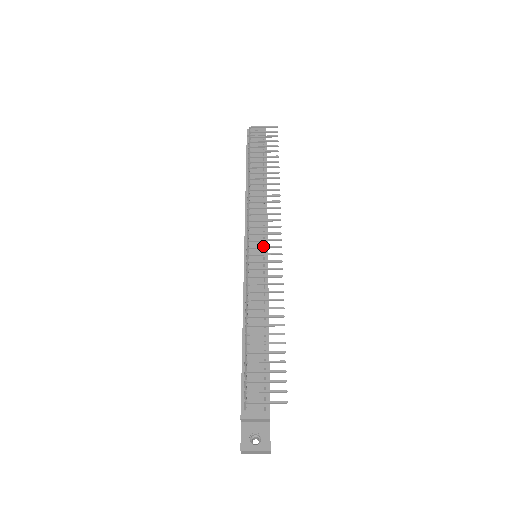
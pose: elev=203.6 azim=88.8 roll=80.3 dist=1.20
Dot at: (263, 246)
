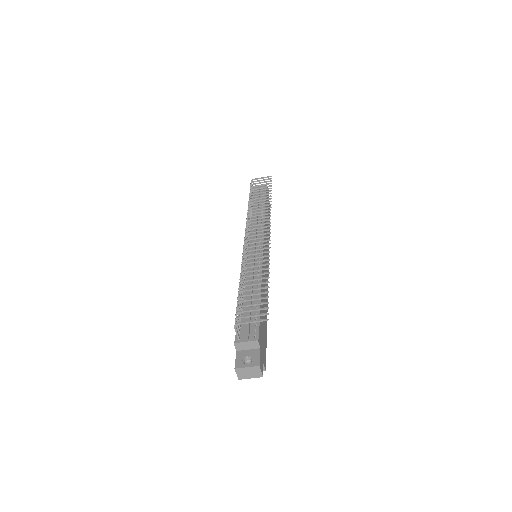
Dot at: (256, 238)
